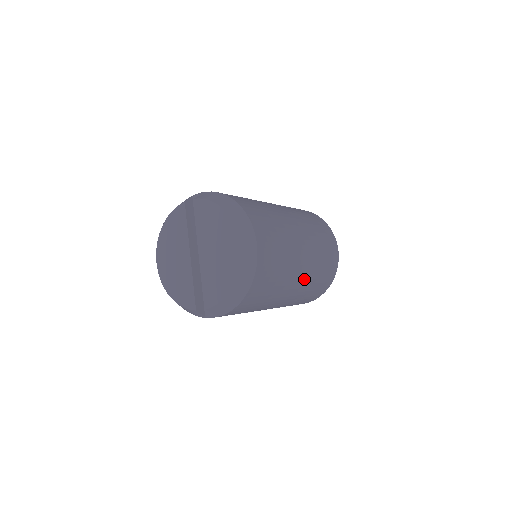
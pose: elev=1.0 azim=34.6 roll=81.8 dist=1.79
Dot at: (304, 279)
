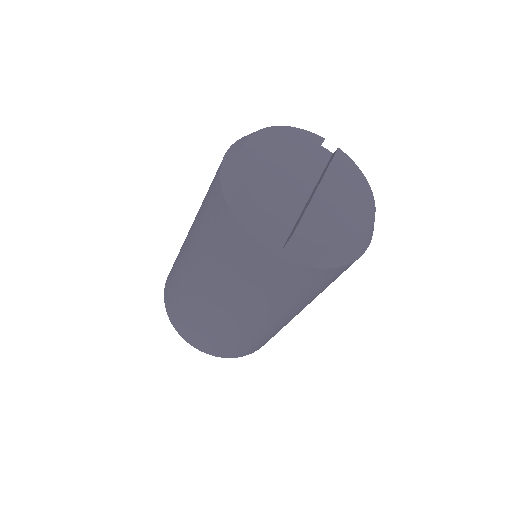
Dot at: (286, 321)
